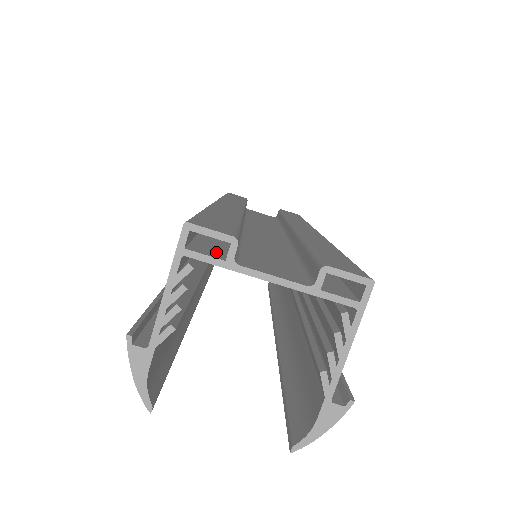
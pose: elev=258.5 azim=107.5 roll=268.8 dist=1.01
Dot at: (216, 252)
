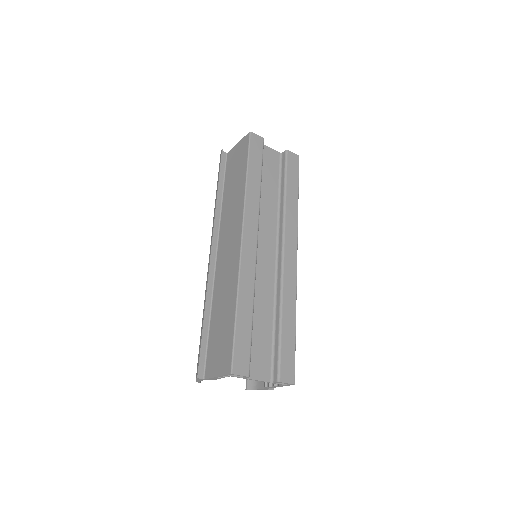
Dot at: occluded
